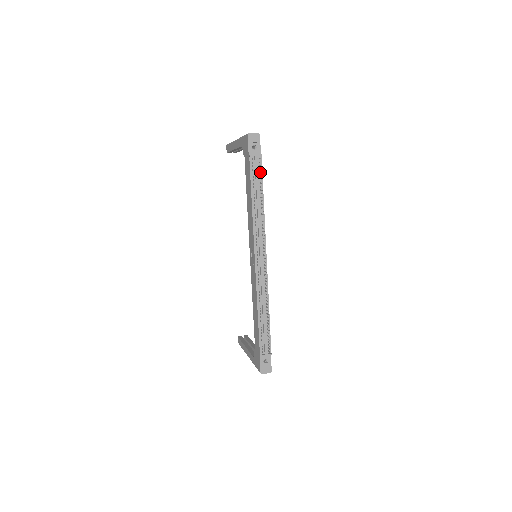
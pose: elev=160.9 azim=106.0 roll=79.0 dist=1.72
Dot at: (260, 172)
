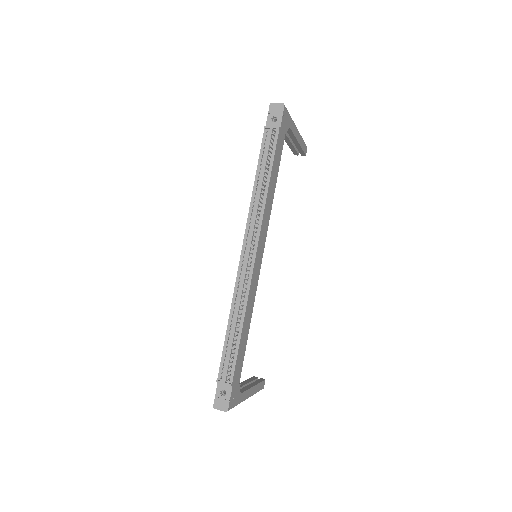
Dot at: (270, 146)
